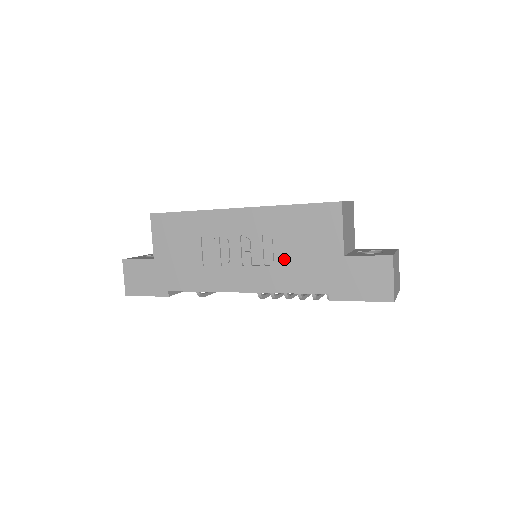
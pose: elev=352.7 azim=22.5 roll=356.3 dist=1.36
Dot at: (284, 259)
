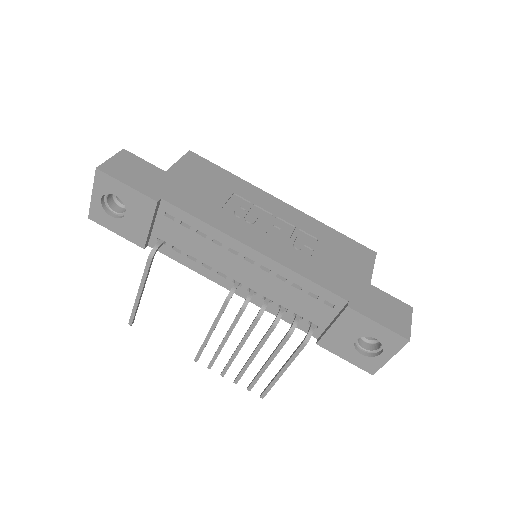
Dot at: (313, 254)
